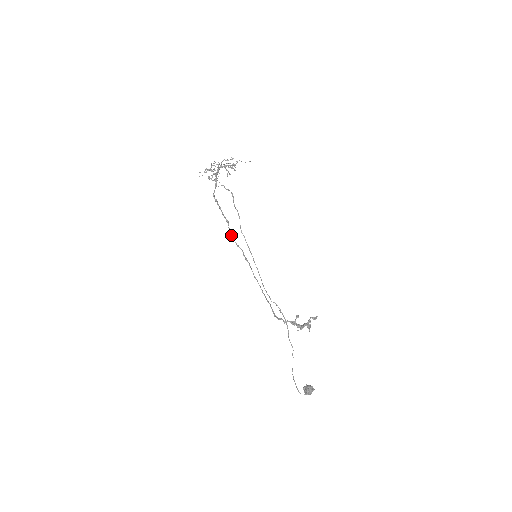
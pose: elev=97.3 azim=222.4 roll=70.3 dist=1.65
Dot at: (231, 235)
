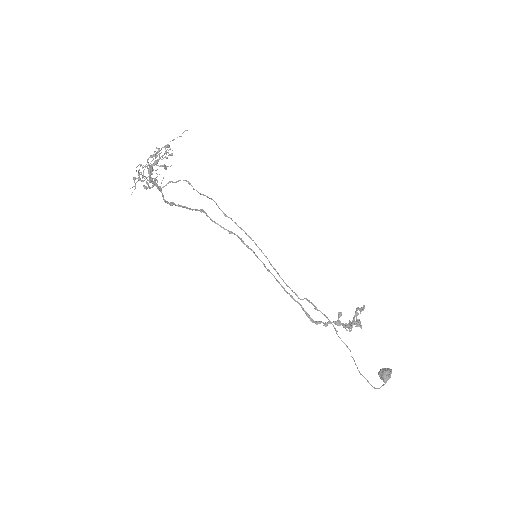
Dot at: (215, 223)
